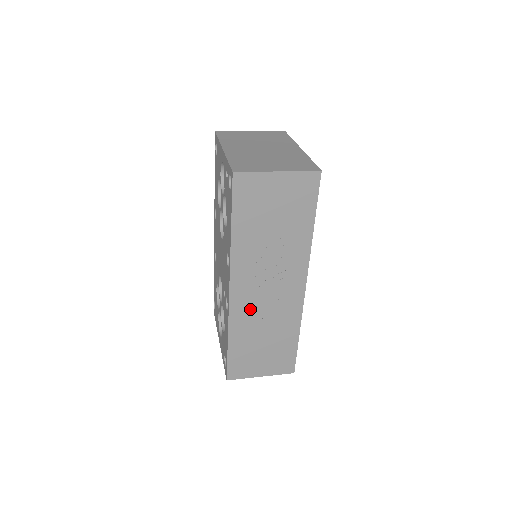
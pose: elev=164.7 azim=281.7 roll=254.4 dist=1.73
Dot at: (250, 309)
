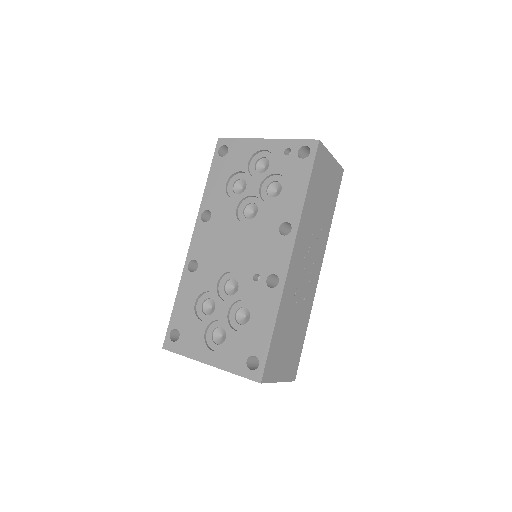
Dot at: (294, 286)
